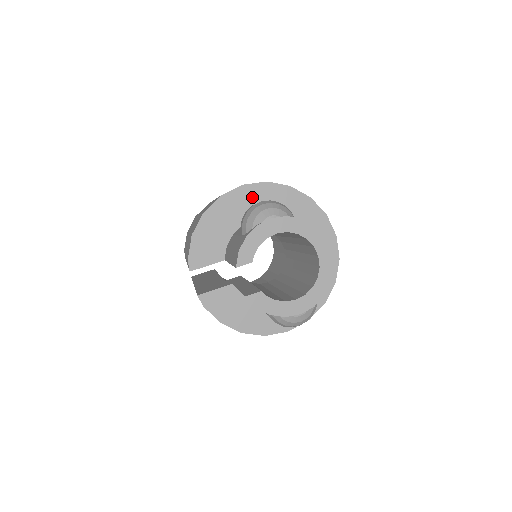
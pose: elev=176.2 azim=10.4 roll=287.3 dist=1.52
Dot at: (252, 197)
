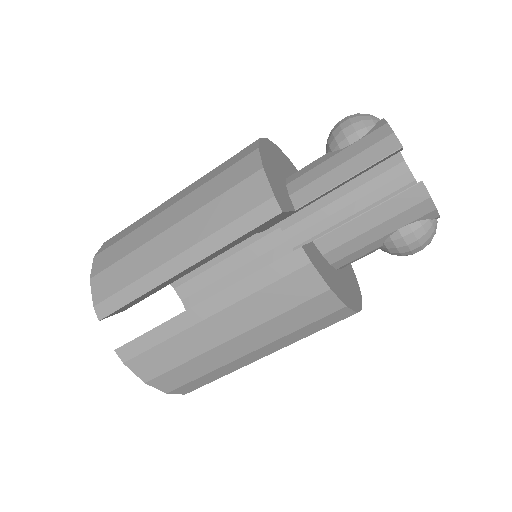
Dot at: (277, 154)
